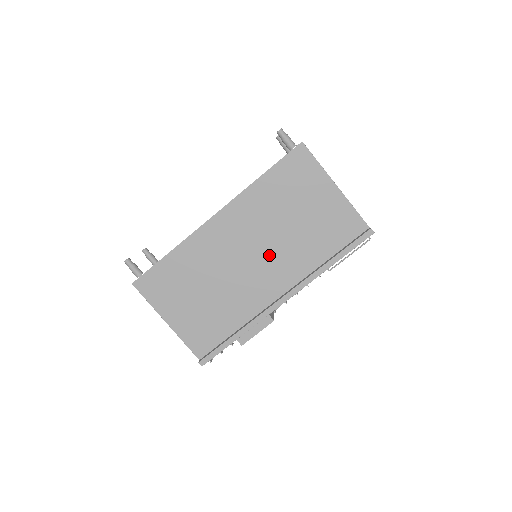
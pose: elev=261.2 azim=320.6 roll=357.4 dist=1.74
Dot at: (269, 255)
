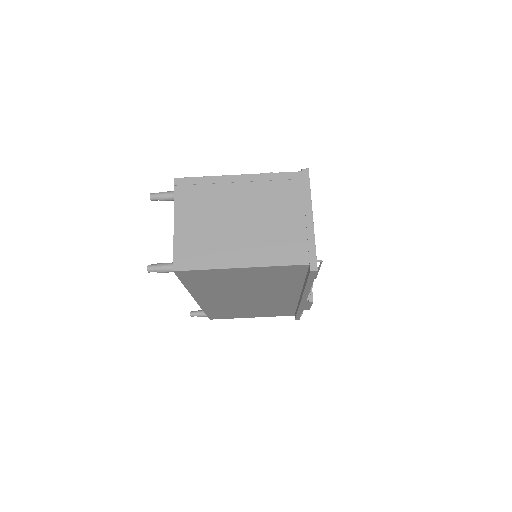
Dot at: (259, 294)
